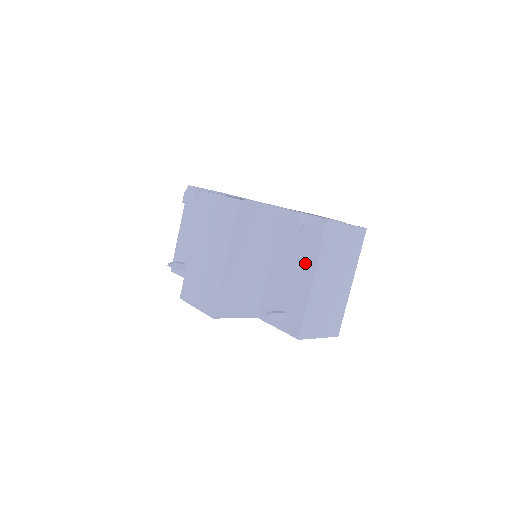
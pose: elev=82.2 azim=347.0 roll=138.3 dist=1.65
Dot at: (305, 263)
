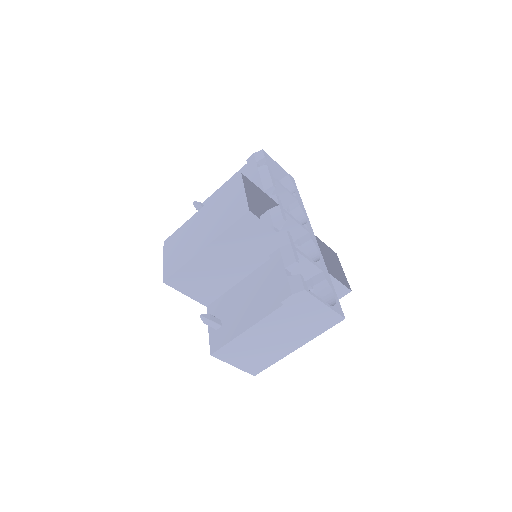
Dot at: (263, 304)
